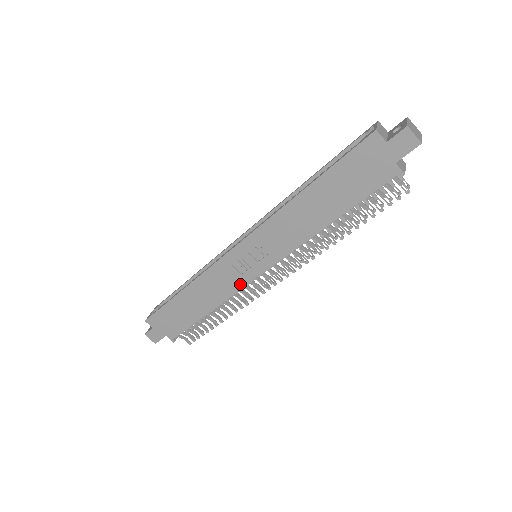
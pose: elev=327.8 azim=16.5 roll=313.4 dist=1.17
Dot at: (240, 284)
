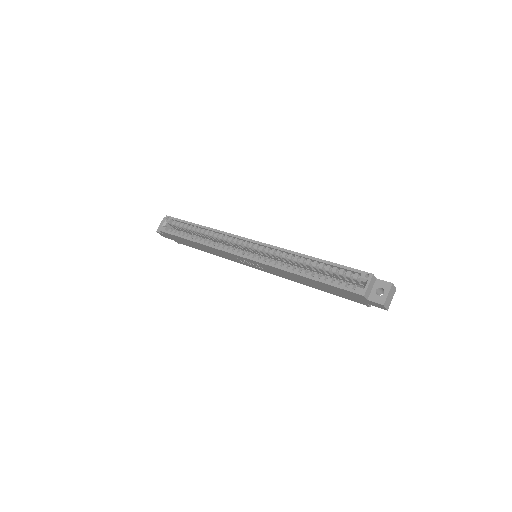
Dot at: (239, 262)
